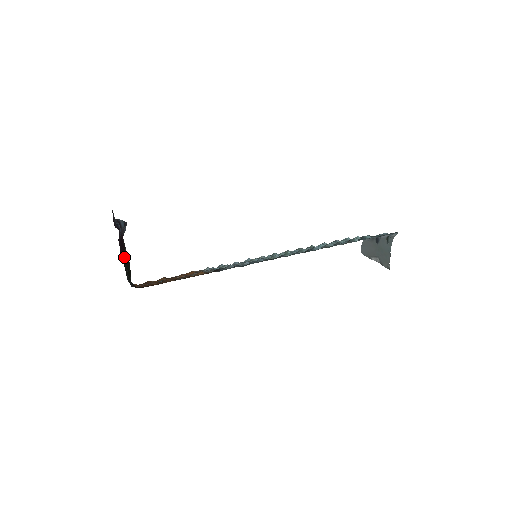
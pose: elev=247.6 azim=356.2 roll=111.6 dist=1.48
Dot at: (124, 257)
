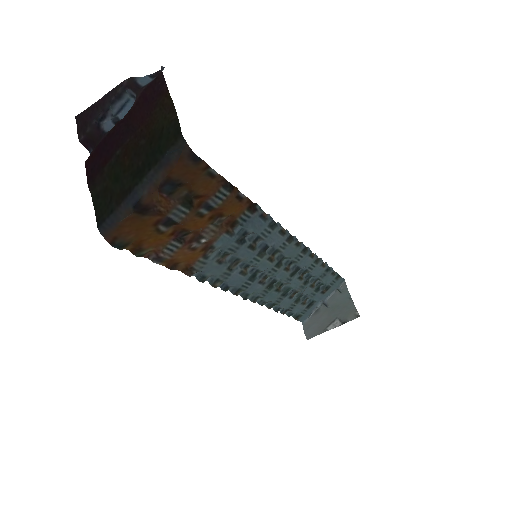
Dot at: (133, 140)
